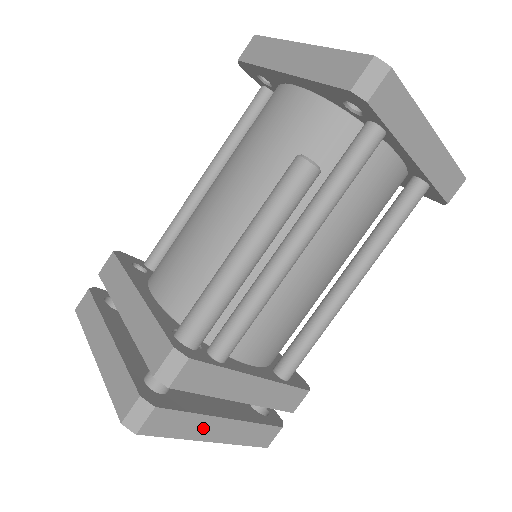
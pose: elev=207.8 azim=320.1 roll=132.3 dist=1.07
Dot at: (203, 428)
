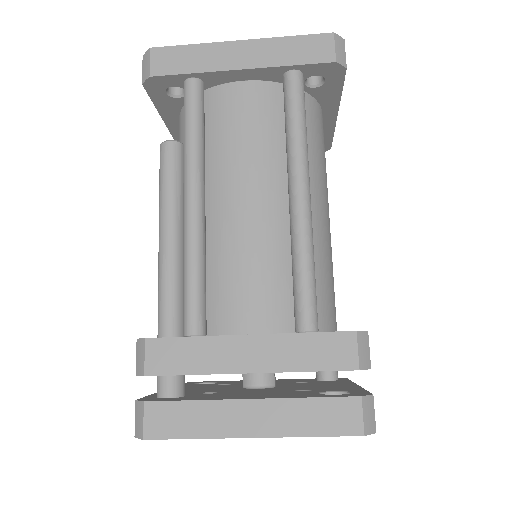
Dot at: (225, 419)
